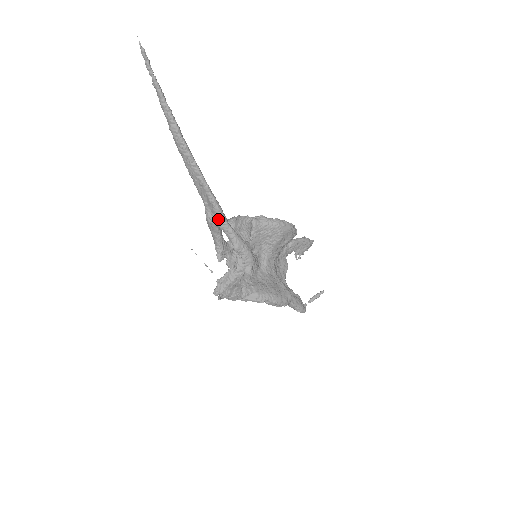
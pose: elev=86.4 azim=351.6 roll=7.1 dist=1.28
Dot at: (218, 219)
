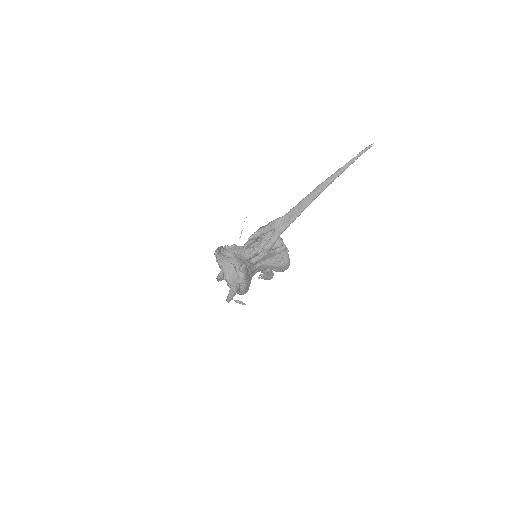
Dot at: (281, 229)
